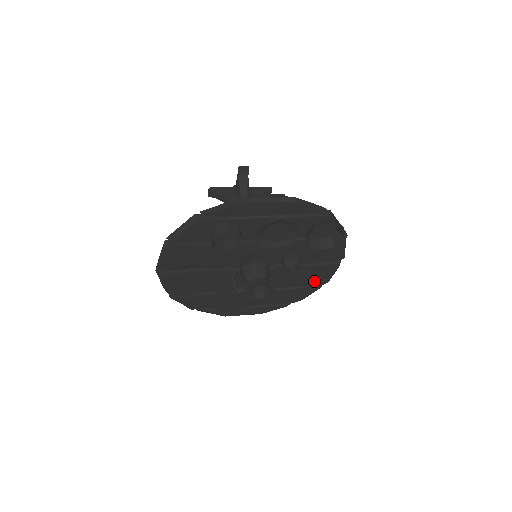
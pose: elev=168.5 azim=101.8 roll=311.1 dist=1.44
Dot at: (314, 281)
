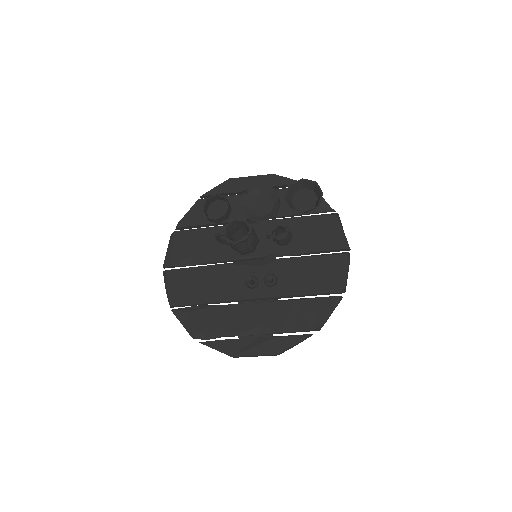
Dot at: (326, 285)
